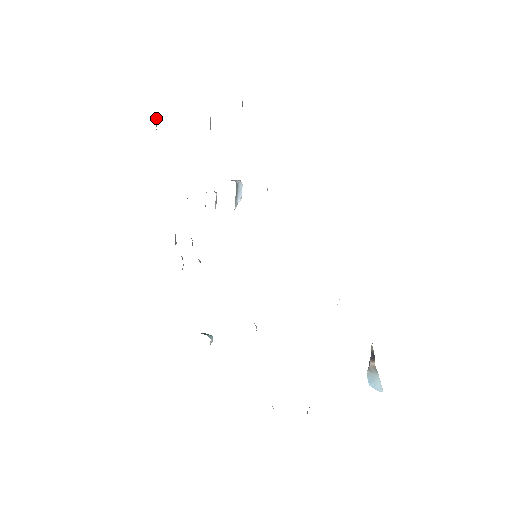
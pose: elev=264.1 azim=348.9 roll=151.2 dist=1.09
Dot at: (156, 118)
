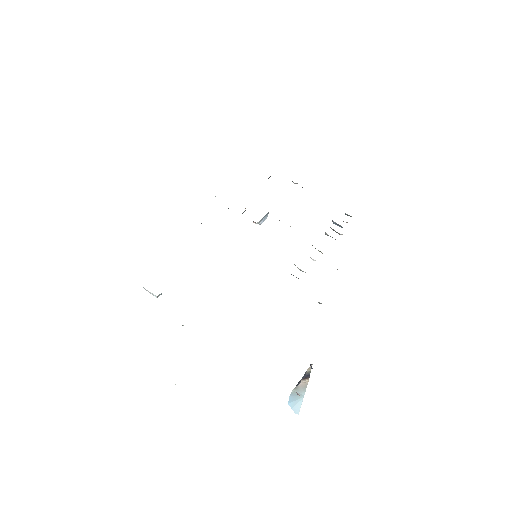
Dot at: occluded
